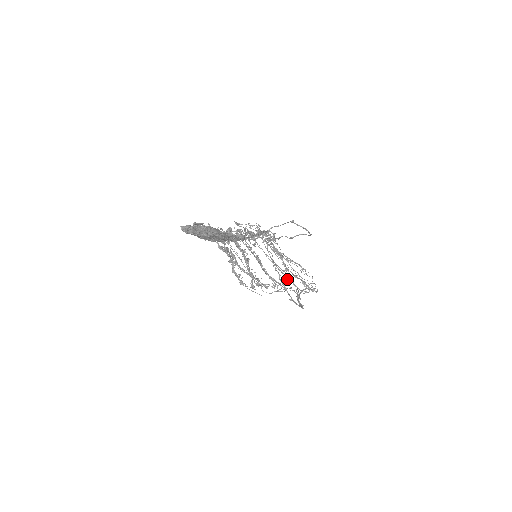
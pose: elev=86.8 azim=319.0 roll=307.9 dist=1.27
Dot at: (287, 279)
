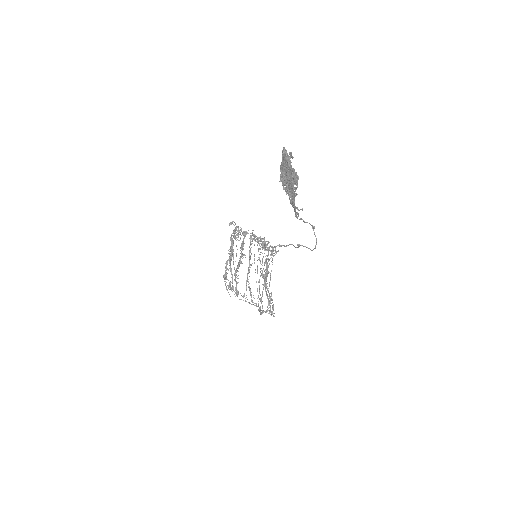
Dot at: occluded
